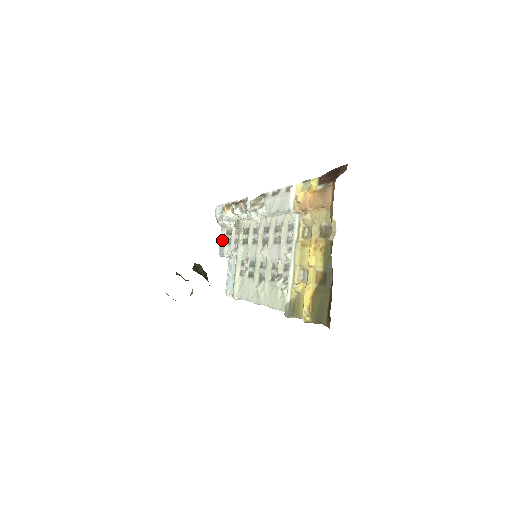
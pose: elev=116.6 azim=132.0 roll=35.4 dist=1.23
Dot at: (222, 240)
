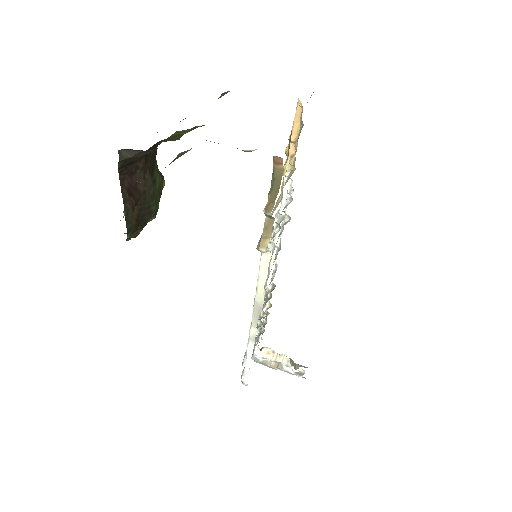
Dot at: (256, 341)
